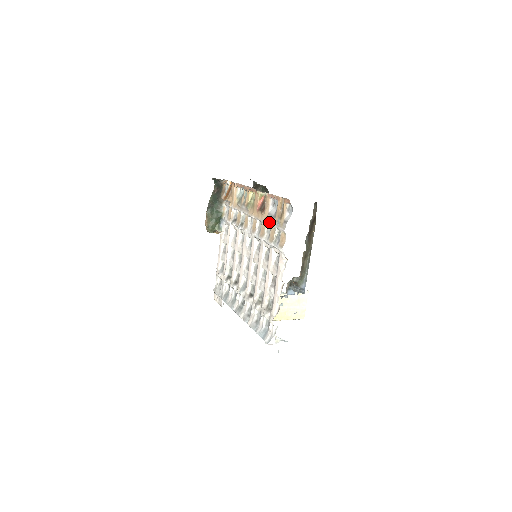
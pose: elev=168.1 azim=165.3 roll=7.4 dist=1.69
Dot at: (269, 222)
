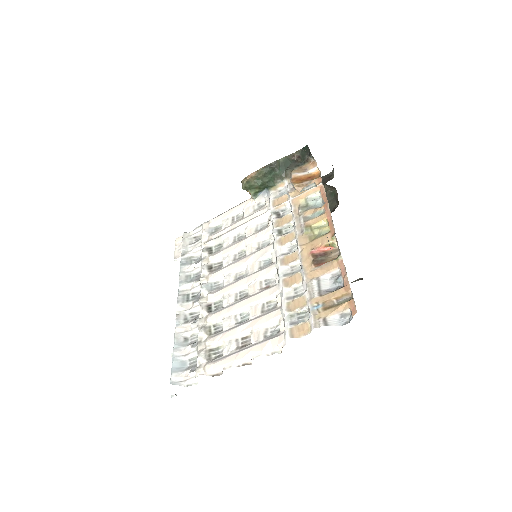
Dot at: (309, 288)
